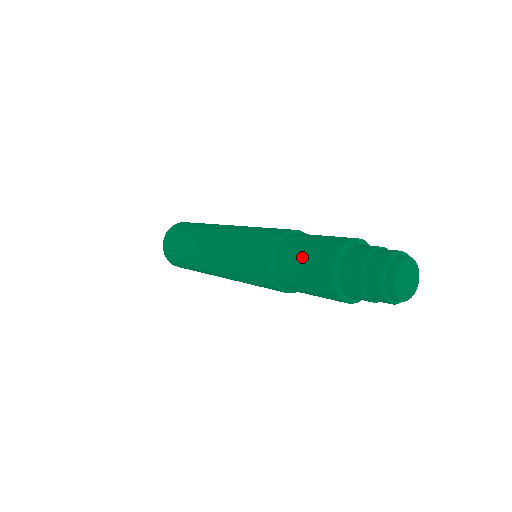
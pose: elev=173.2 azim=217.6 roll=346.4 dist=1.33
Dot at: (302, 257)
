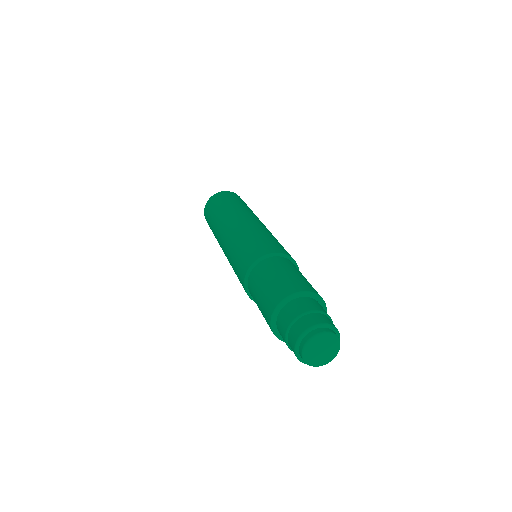
Dot at: (260, 292)
